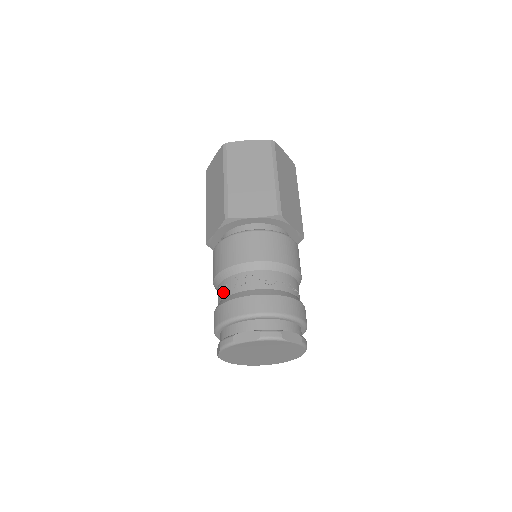
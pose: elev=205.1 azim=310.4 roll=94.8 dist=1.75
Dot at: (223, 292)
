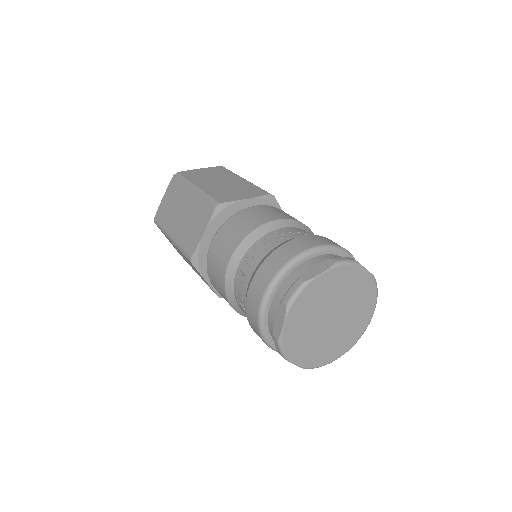
Dot at: (251, 264)
